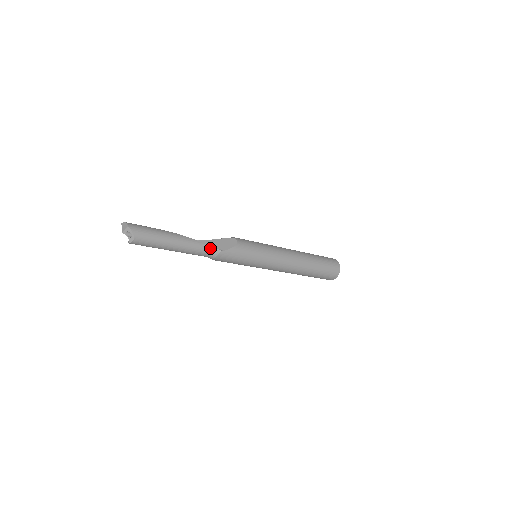
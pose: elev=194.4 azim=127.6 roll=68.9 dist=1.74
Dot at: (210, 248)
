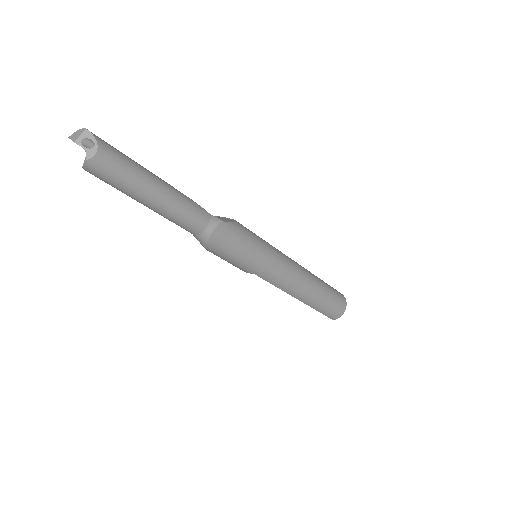
Dot at: (206, 213)
